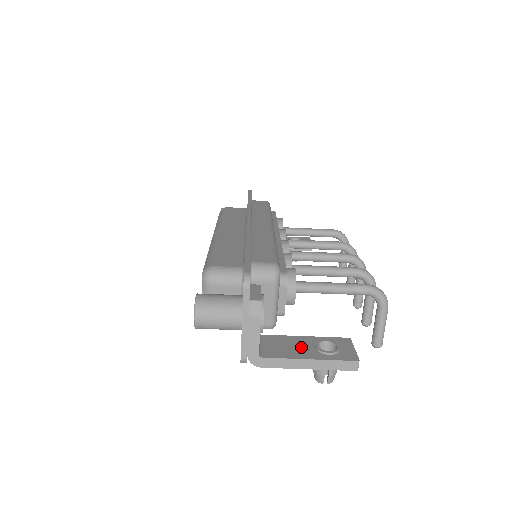
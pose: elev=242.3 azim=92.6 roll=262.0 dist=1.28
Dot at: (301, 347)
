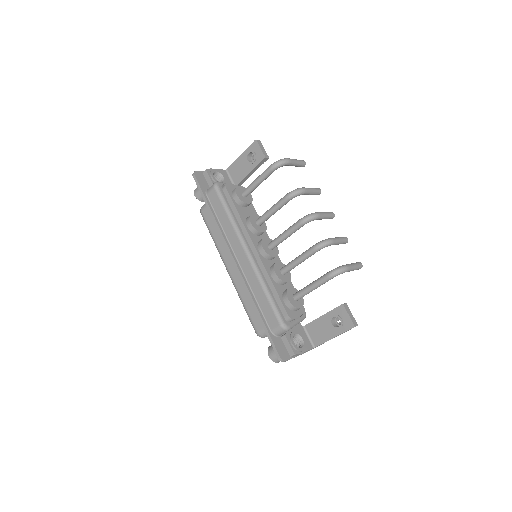
Dot at: (326, 328)
